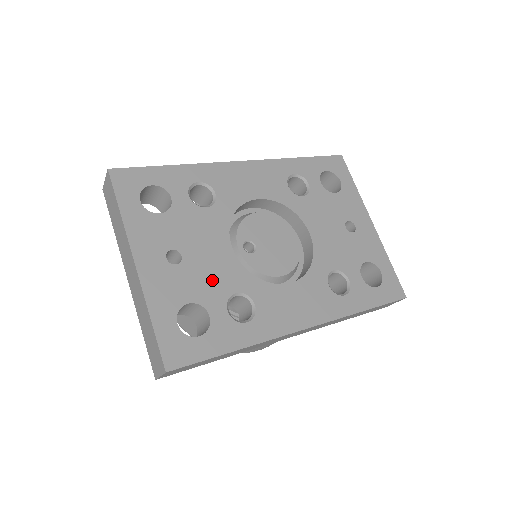
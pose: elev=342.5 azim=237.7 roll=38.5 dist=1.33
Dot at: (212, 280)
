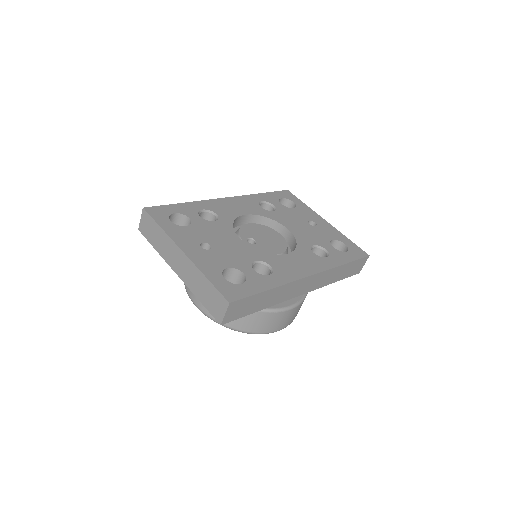
Dot at: (236, 256)
